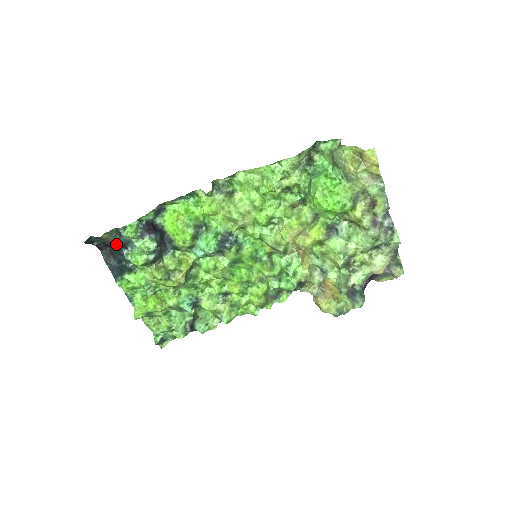
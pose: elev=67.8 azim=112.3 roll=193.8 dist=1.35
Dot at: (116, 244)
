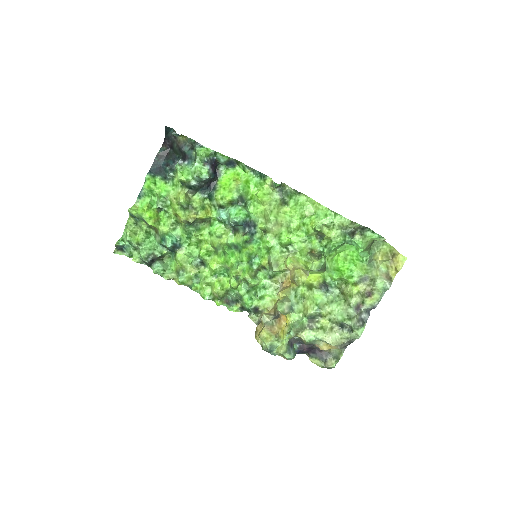
Dot at: (181, 151)
